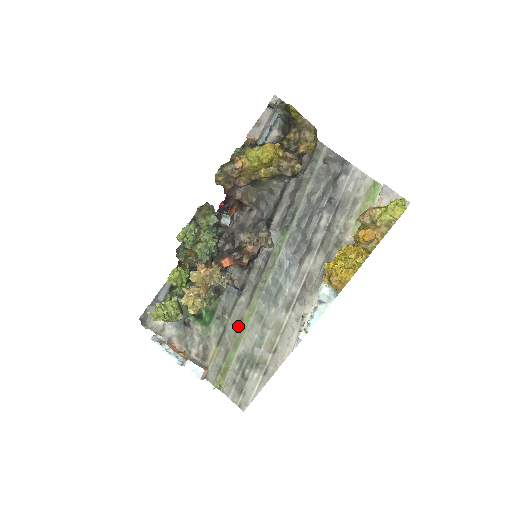
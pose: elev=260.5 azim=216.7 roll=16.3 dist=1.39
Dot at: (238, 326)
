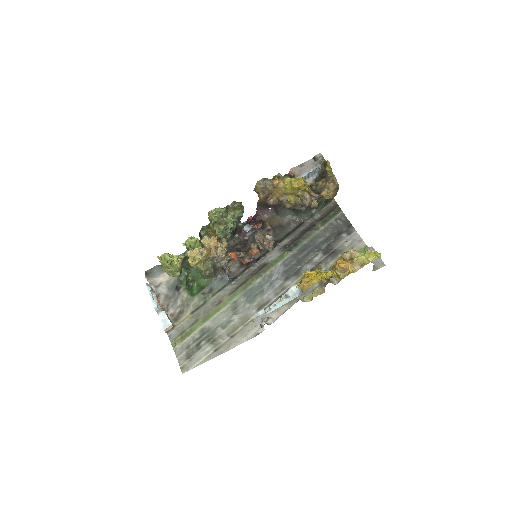
Dot at: (215, 306)
